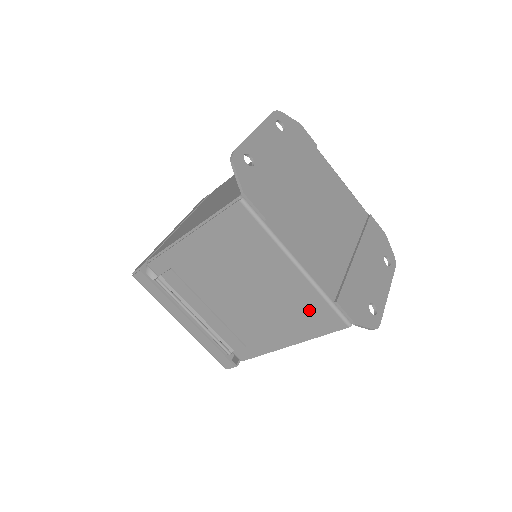
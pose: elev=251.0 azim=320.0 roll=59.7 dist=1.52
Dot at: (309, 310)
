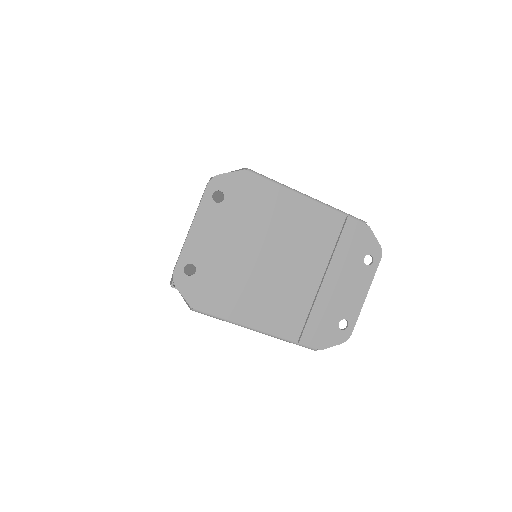
Dot at: occluded
